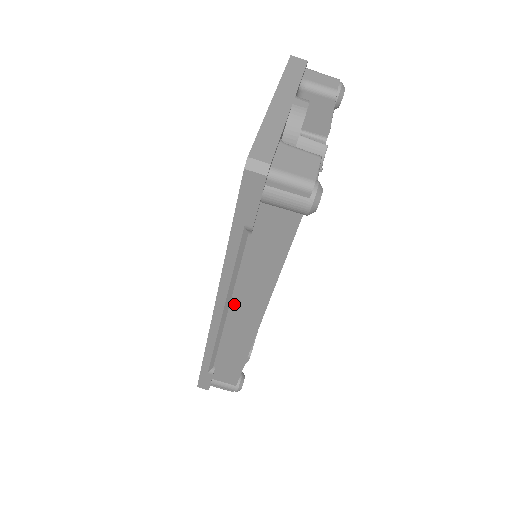
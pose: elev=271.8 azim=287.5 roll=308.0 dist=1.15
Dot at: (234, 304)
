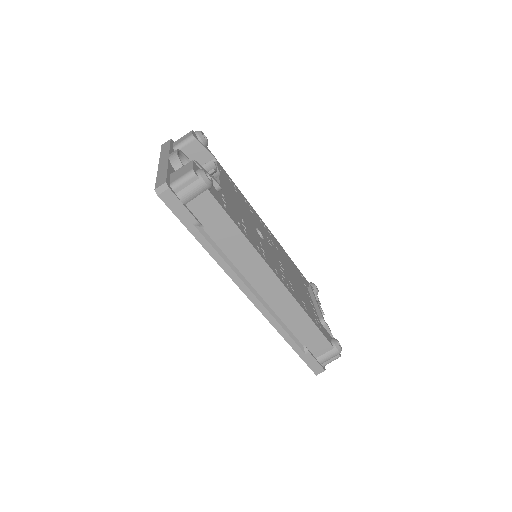
Dot at: (252, 281)
